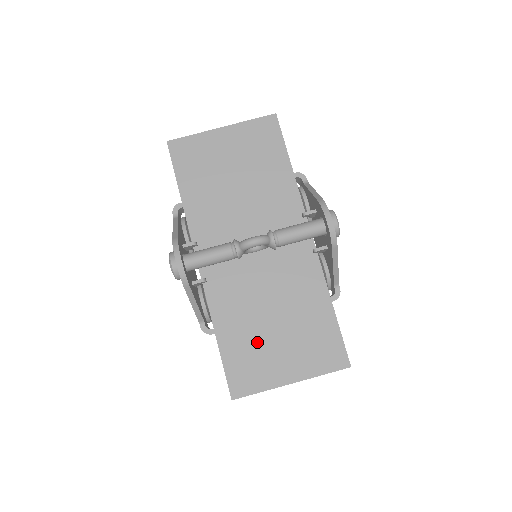
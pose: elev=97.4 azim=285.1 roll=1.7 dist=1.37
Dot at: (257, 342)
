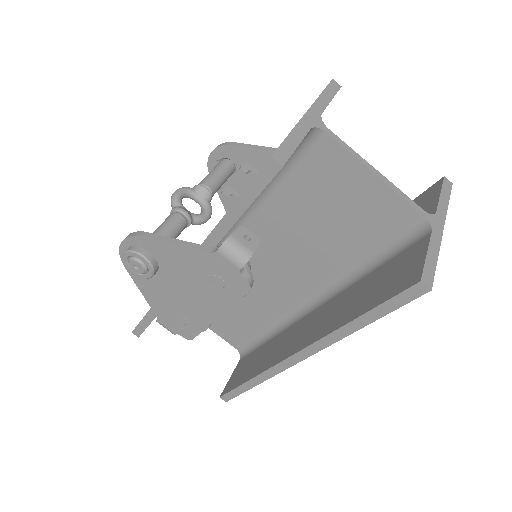
Dot at: occluded
